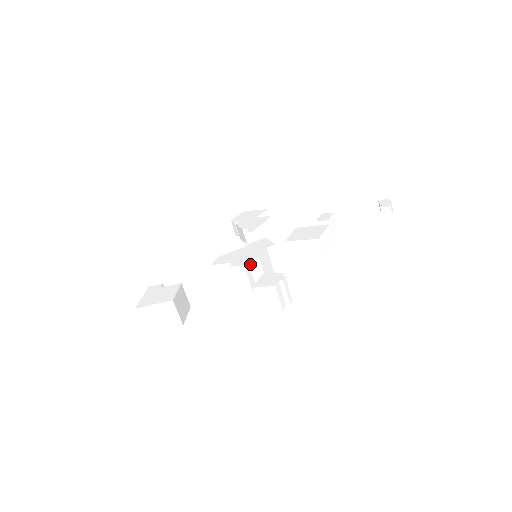
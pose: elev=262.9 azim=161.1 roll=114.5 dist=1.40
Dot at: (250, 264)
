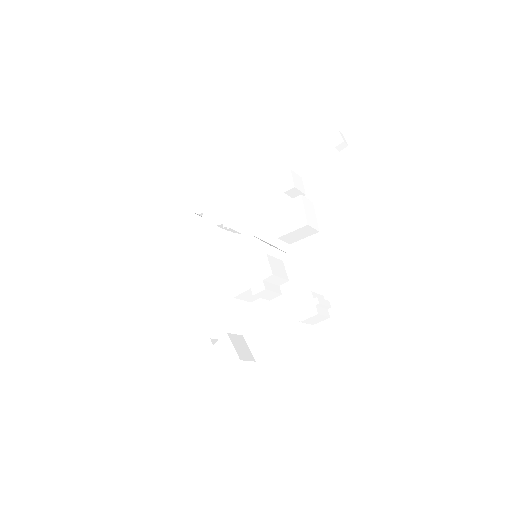
Dot at: (266, 280)
